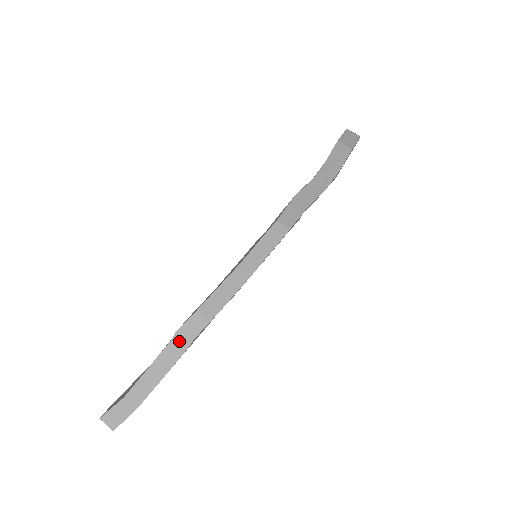
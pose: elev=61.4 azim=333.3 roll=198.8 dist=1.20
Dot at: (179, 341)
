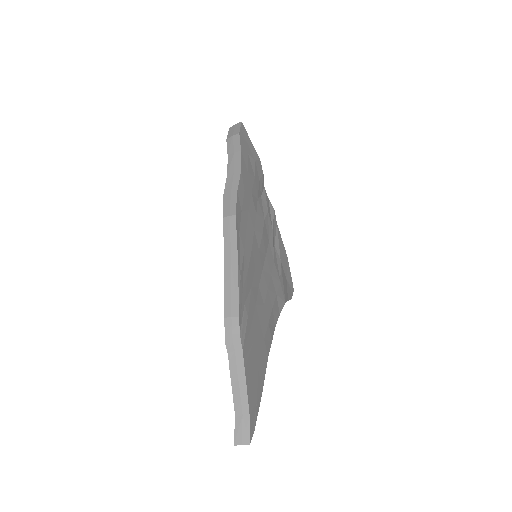
Dot at: (232, 347)
